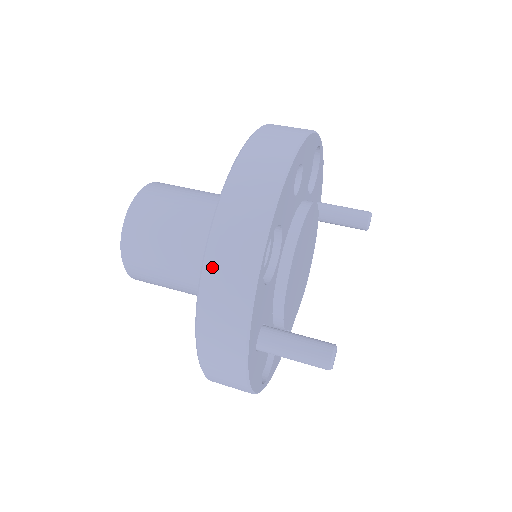
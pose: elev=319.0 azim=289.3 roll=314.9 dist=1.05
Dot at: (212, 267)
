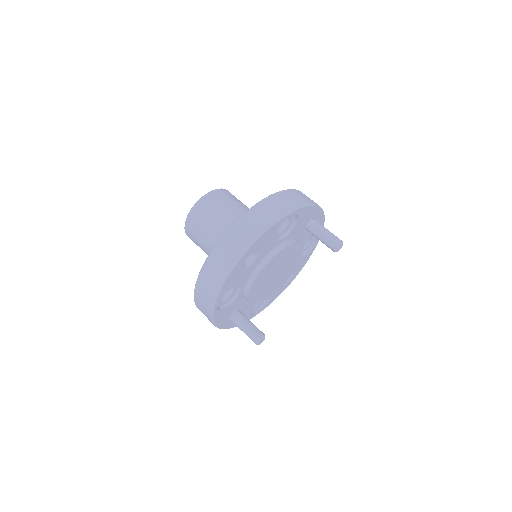
Dot at: (197, 301)
